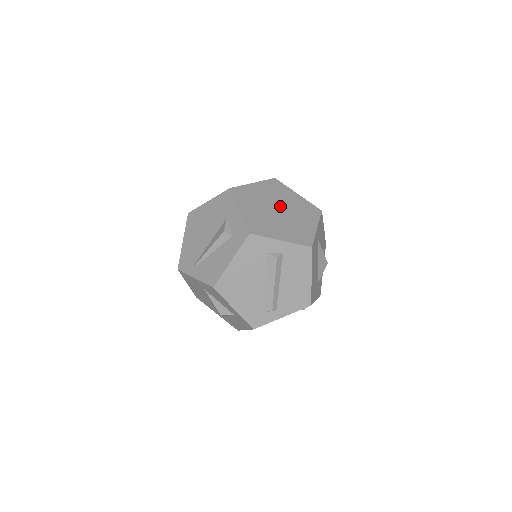
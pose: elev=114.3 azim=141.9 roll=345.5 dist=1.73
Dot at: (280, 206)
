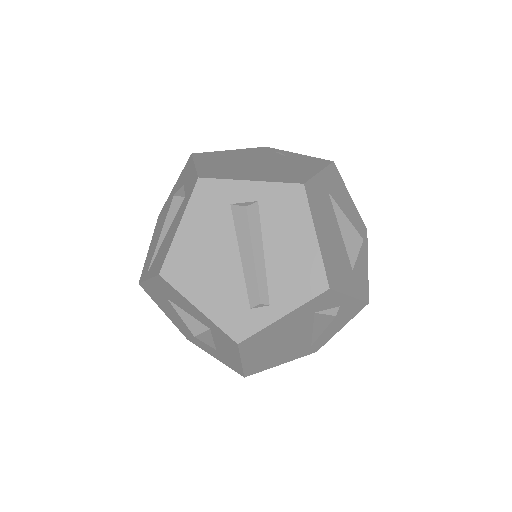
Dot at: (263, 160)
